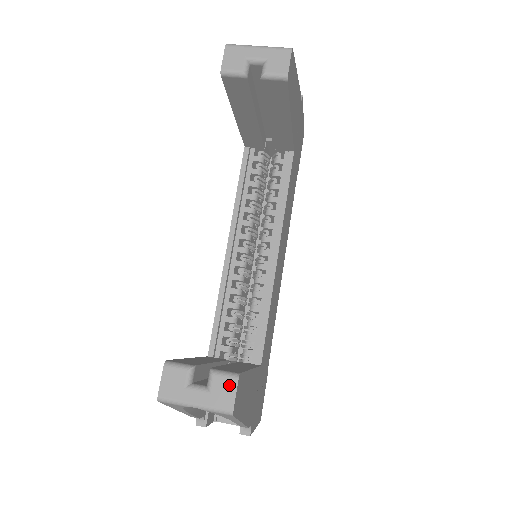
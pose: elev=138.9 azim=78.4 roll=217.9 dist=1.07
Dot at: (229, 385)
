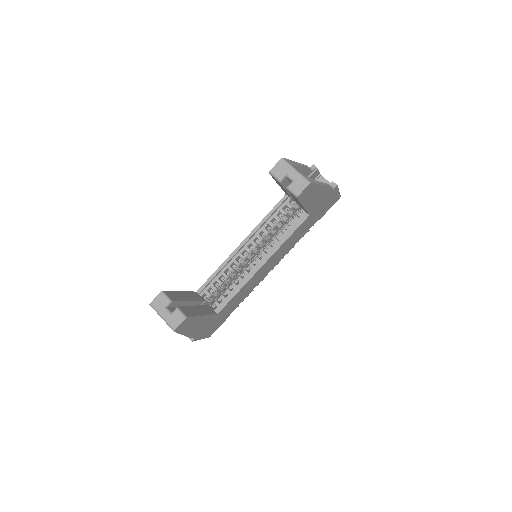
Dot at: (180, 319)
